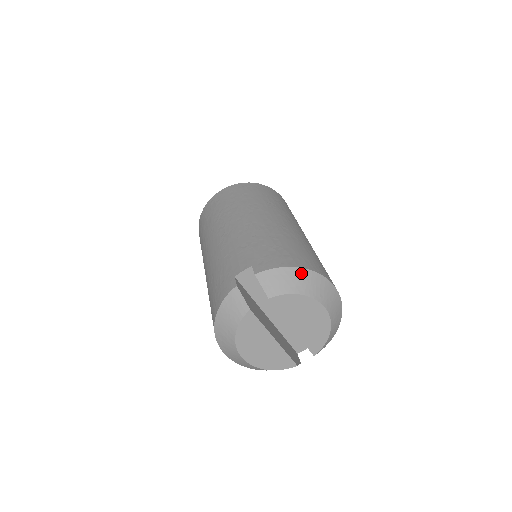
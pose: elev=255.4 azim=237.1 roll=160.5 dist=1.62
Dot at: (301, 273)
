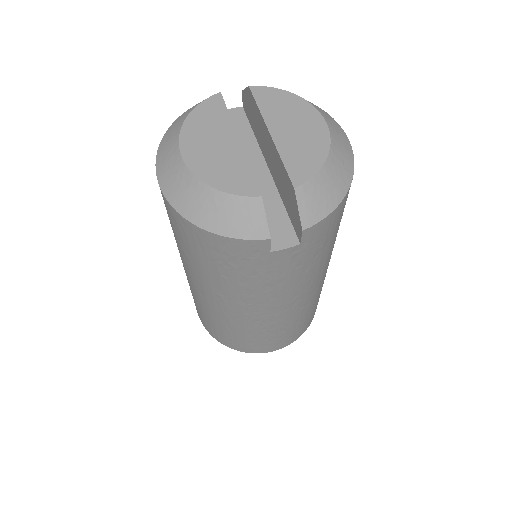
Dot at: occluded
